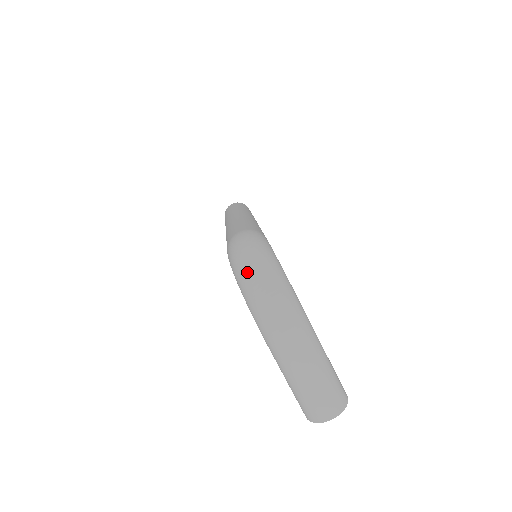
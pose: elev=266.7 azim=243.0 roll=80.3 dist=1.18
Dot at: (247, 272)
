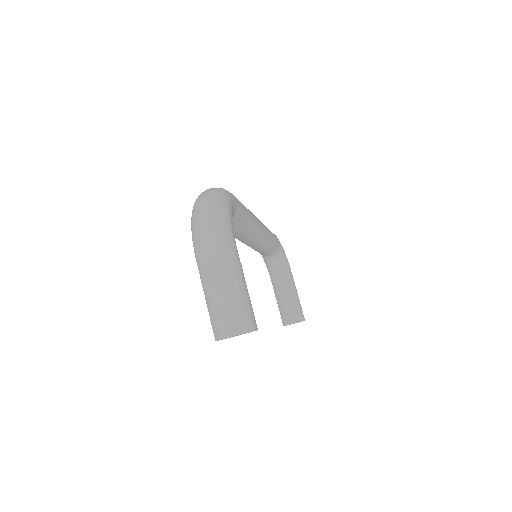
Dot at: (198, 201)
